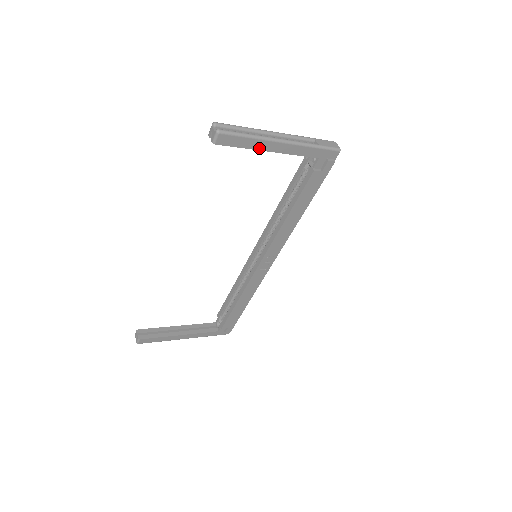
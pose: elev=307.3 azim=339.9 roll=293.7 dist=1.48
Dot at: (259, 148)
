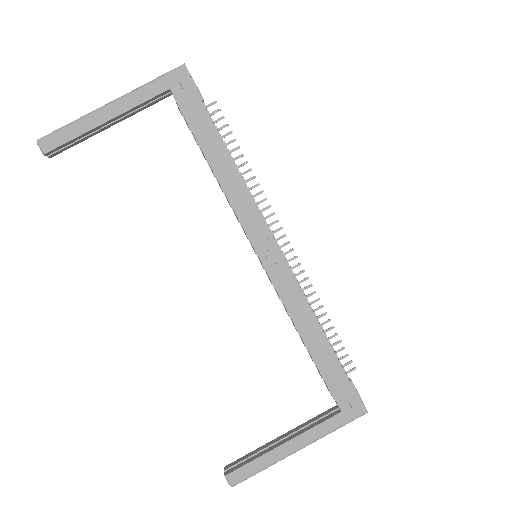
Dot at: (92, 127)
